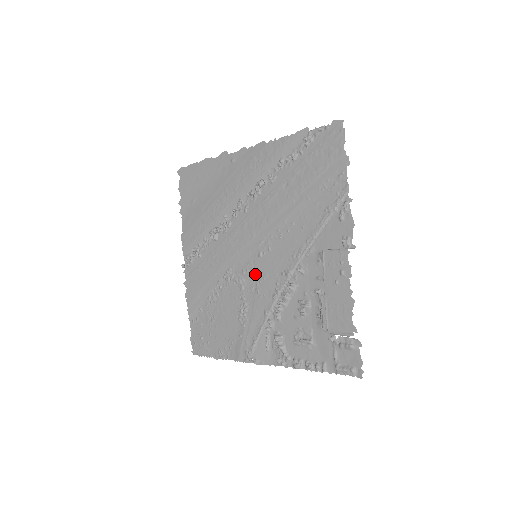
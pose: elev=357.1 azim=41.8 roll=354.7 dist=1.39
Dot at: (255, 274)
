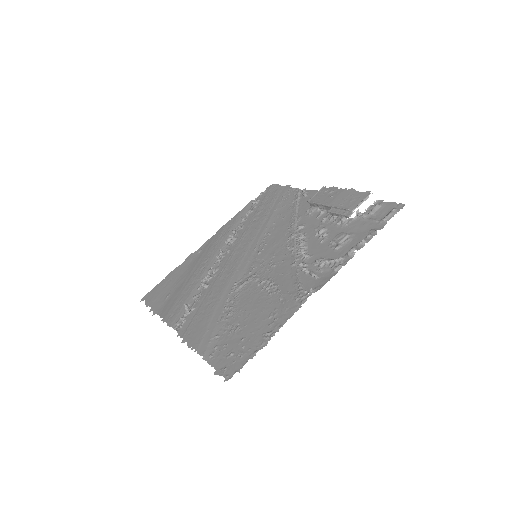
Dot at: (263, 262)
